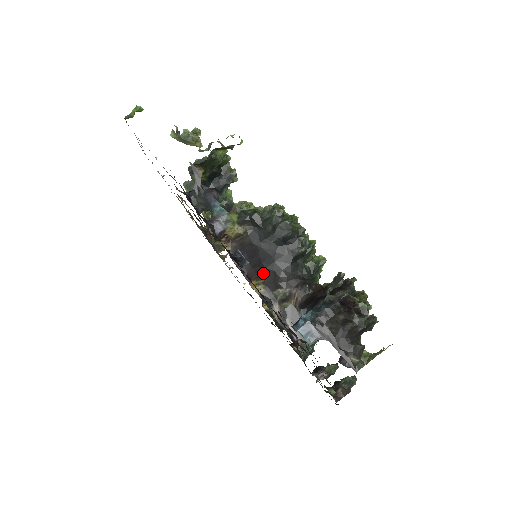
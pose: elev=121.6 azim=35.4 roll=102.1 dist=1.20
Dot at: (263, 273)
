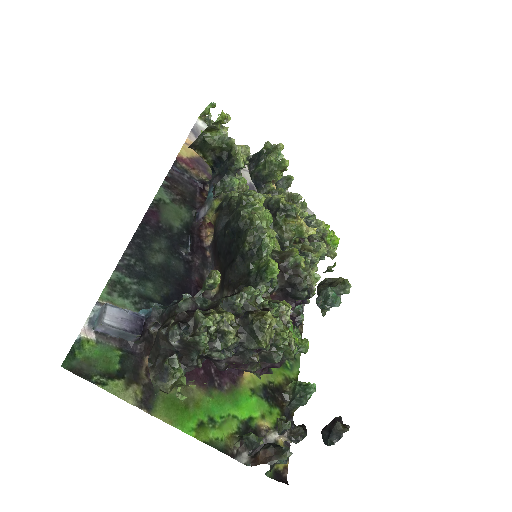
Dot at: (222, 269)
